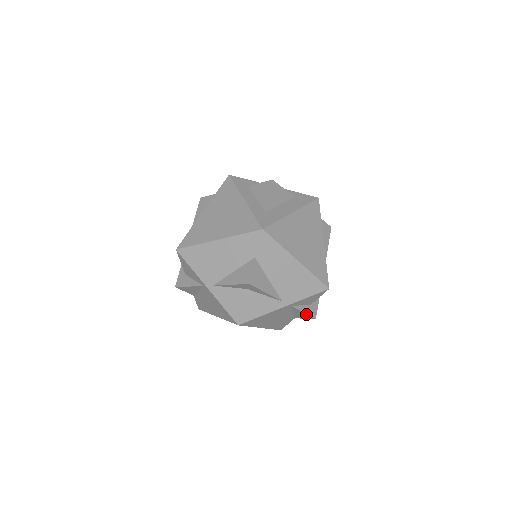
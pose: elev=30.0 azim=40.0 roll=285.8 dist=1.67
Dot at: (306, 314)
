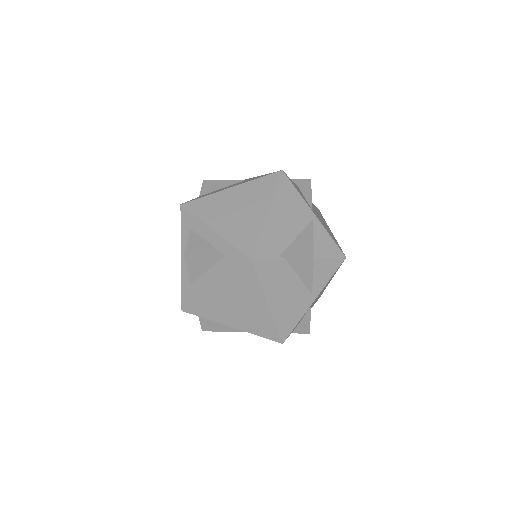
Dot at: (293, 332)
